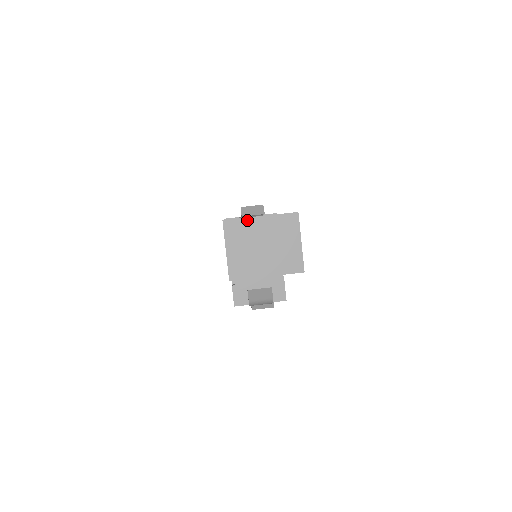
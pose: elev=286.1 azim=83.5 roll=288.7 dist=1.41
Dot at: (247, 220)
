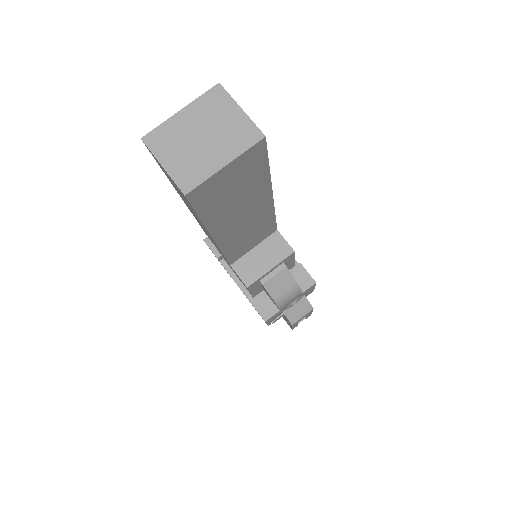
Dot at: (168, 123)
